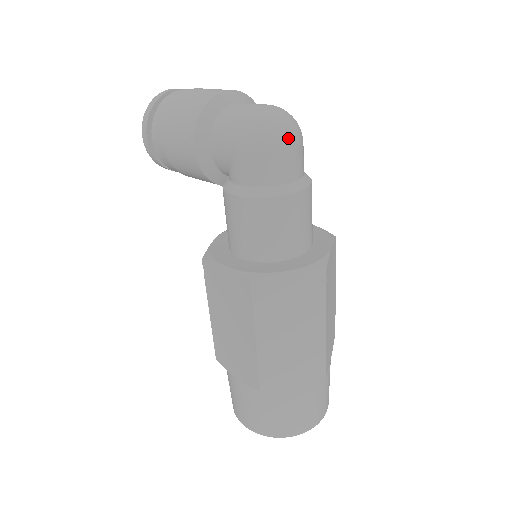
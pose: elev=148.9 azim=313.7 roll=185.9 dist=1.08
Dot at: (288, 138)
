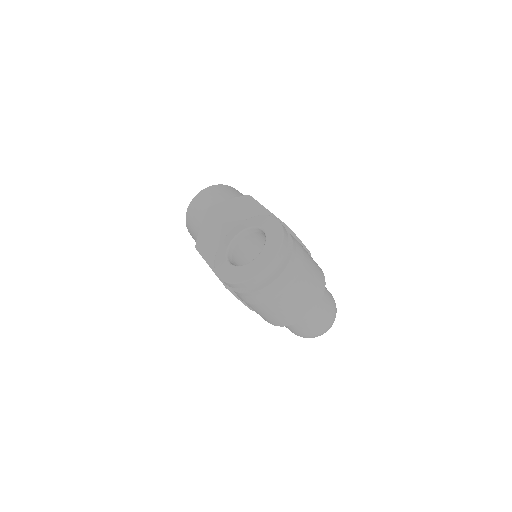
Dot at: occluded
